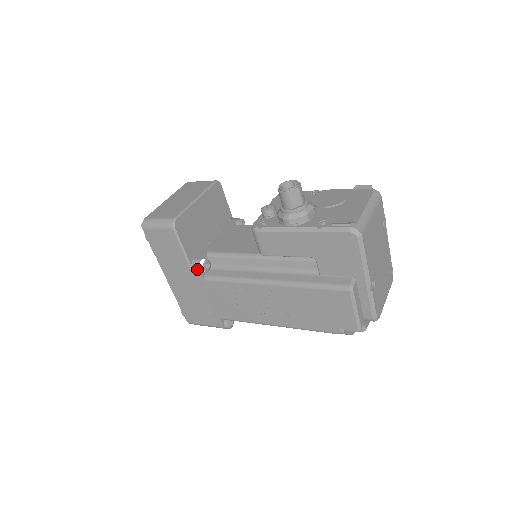
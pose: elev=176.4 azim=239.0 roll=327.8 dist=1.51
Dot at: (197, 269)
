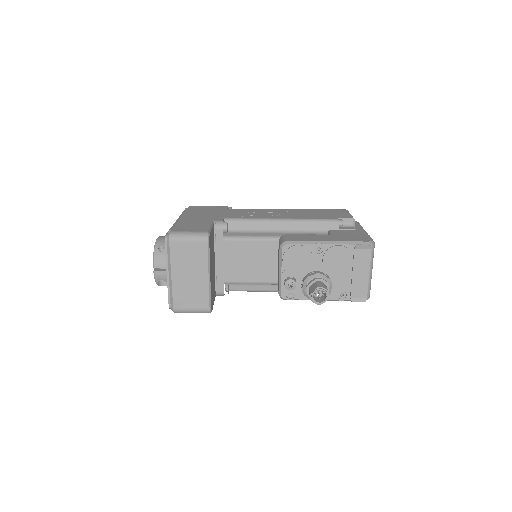
Dot at: occluded
